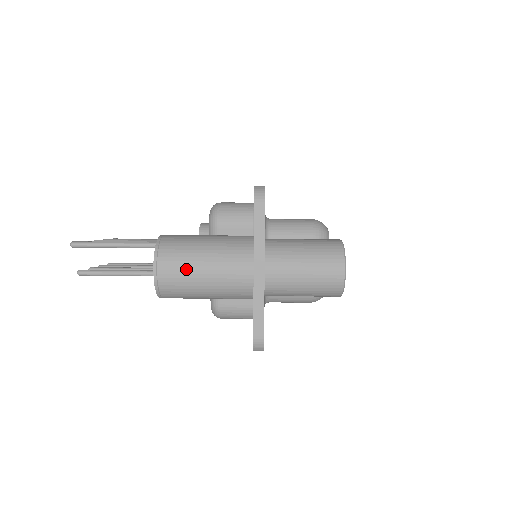
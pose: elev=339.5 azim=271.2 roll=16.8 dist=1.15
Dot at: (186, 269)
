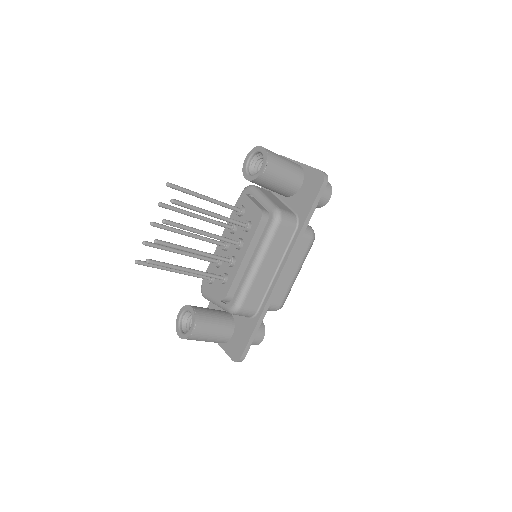
Dot at: occluded
